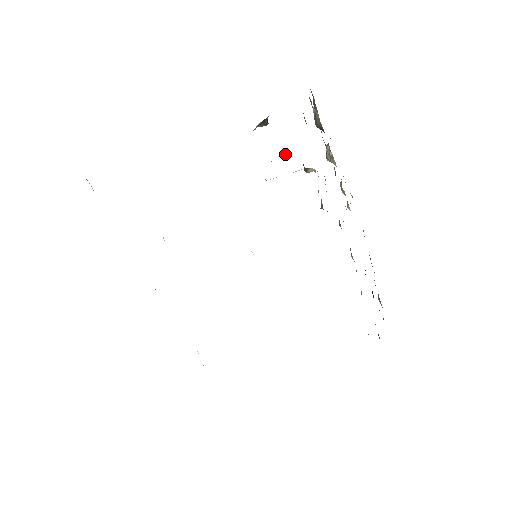
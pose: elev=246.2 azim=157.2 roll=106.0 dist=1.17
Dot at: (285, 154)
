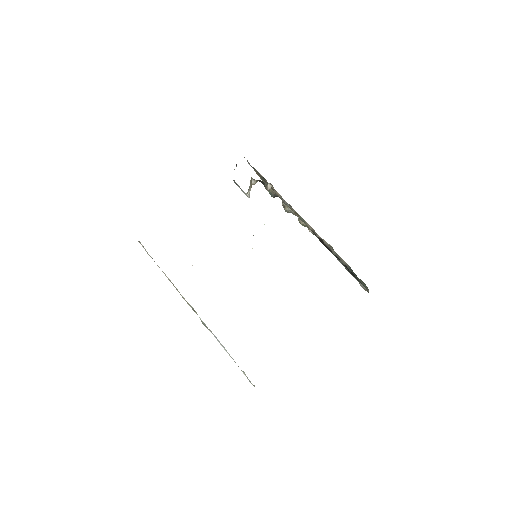
Dot at: (252, 182)
